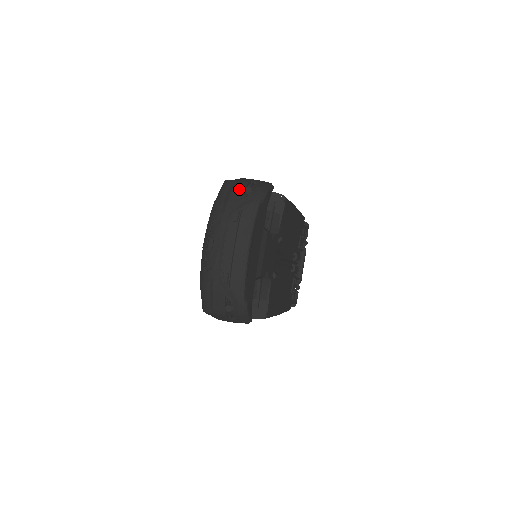
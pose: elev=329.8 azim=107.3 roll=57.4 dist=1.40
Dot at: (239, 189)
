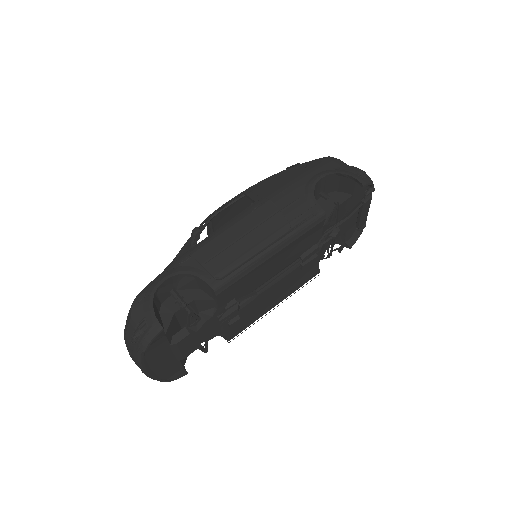
Dot at: (131, 330)
